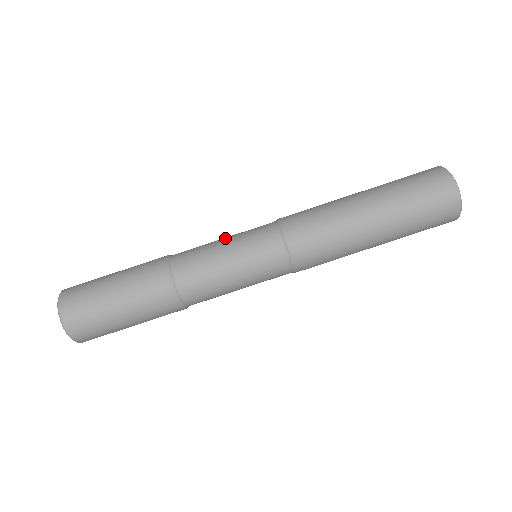
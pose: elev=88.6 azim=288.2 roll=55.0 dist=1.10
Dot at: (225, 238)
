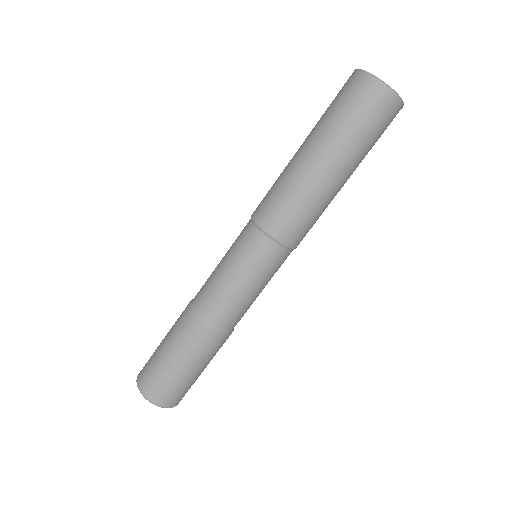
Dot at: occluded
